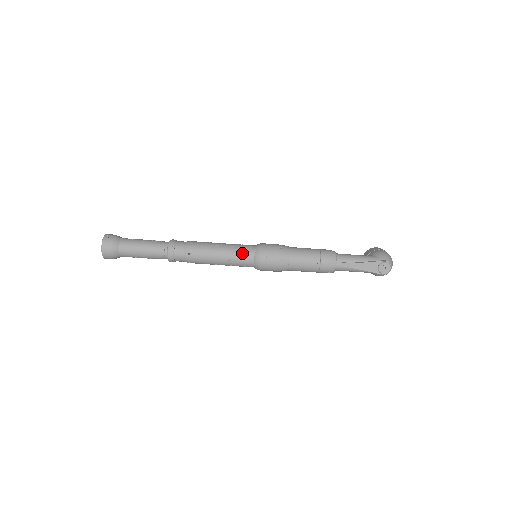
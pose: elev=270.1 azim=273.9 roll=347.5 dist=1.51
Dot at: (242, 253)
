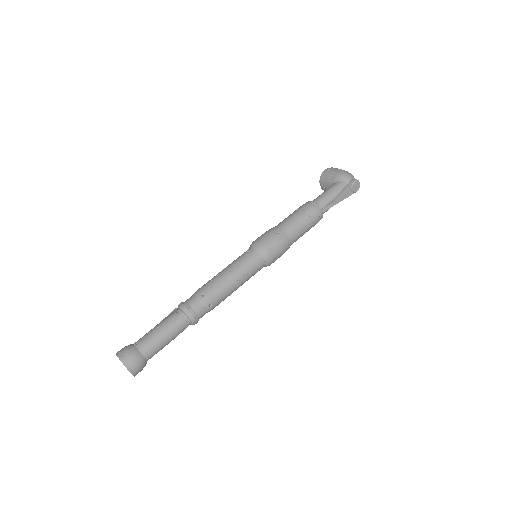
Dot at: (251, 265)
